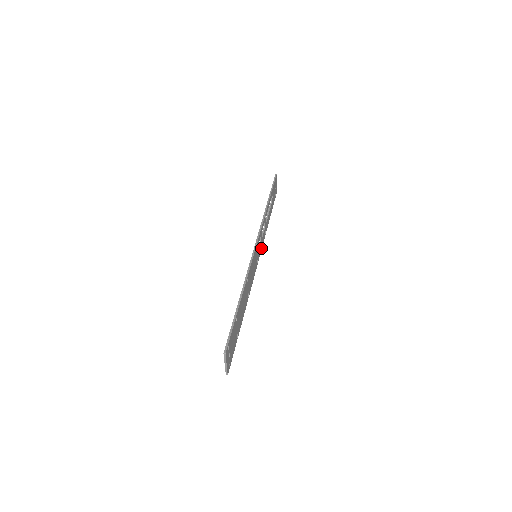
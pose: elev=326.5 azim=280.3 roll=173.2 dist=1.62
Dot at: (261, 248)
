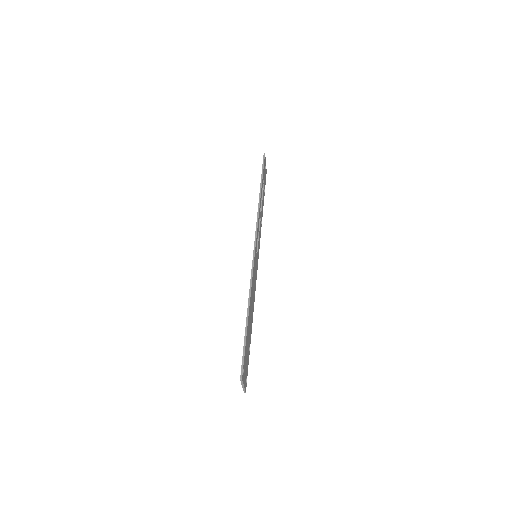
Dot at: (259, 242)
